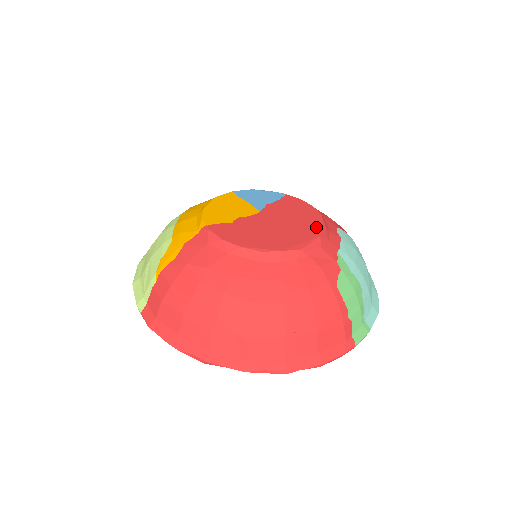
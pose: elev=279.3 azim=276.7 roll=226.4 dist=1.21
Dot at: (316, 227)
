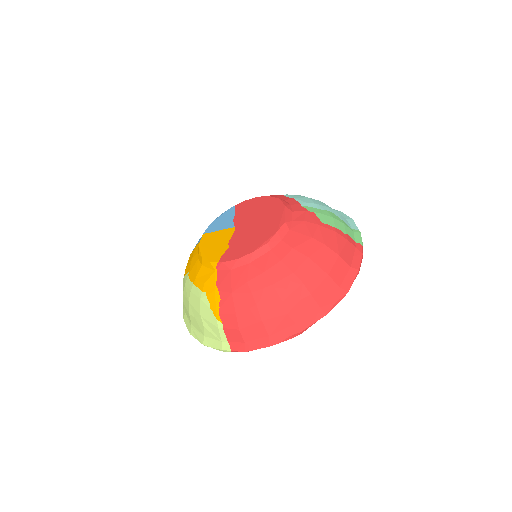
Dot at: (276, 204)
